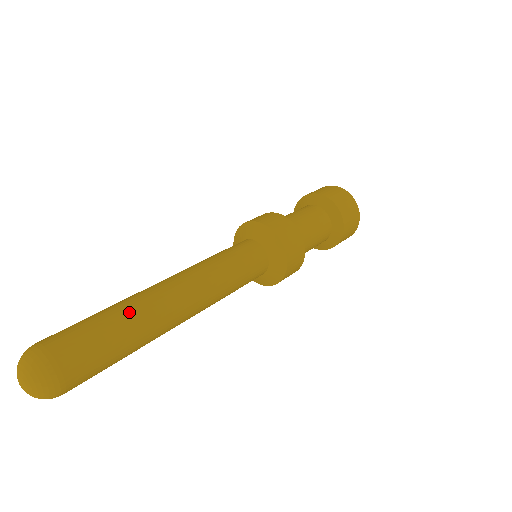
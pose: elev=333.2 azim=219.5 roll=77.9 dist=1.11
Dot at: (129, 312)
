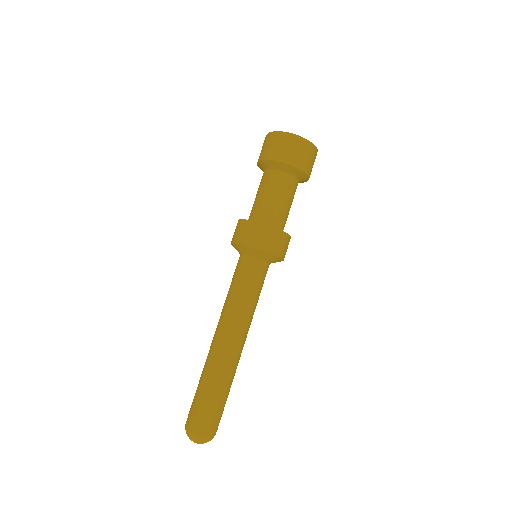
Dot at: occluded
